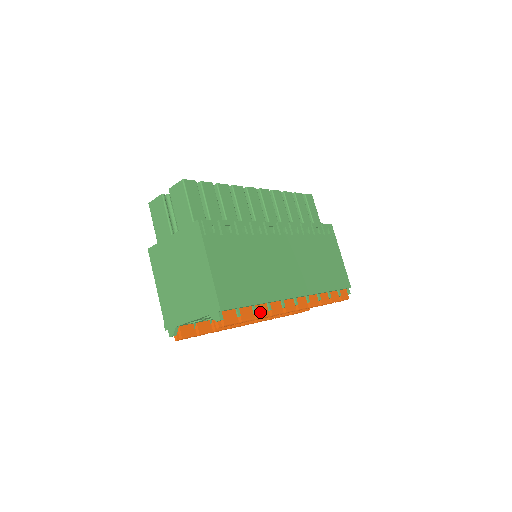
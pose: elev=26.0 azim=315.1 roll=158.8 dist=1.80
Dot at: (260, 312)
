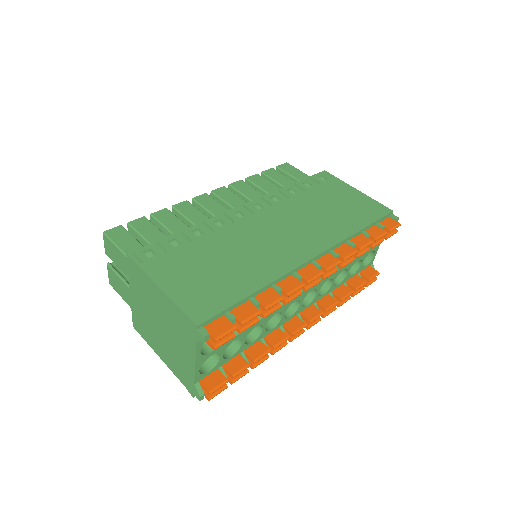
Dot at: (265, 300)
